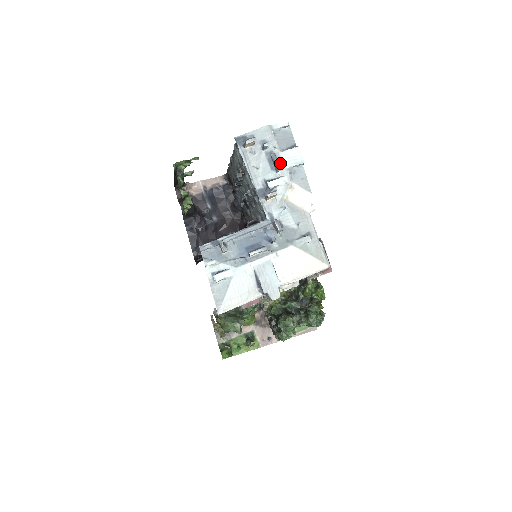
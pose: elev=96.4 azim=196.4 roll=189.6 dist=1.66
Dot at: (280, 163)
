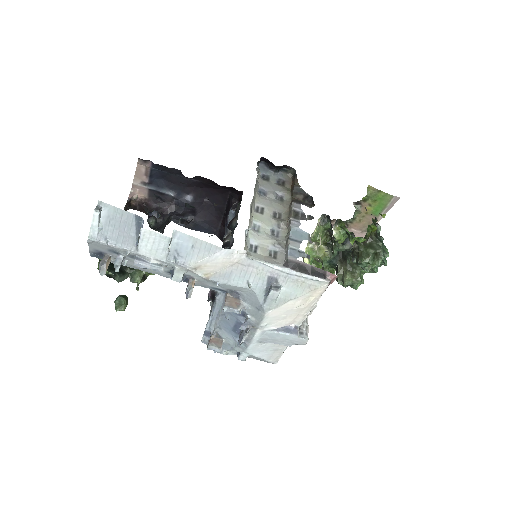
Dot at: (153, 262)
